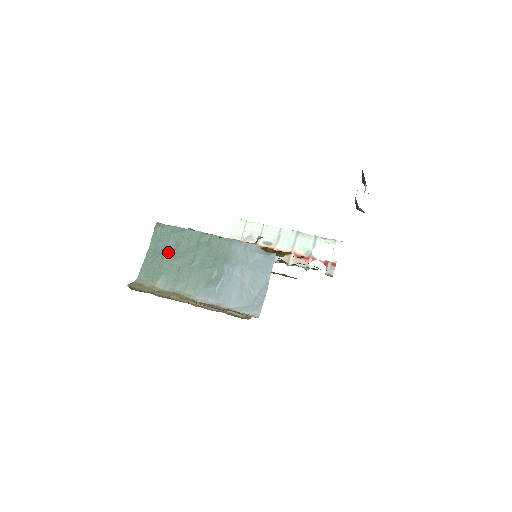
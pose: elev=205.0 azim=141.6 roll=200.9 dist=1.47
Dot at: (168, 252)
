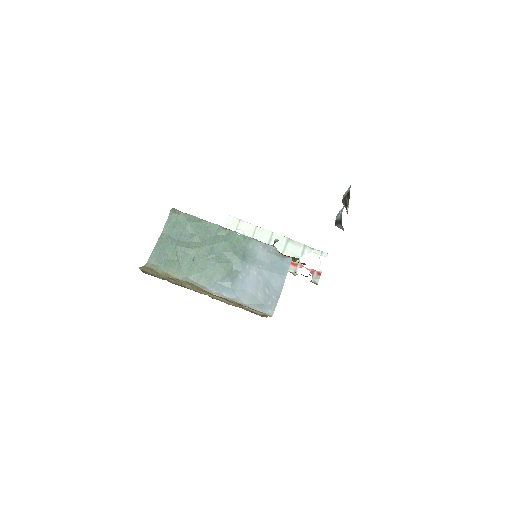
Dot at: (183, 240)
